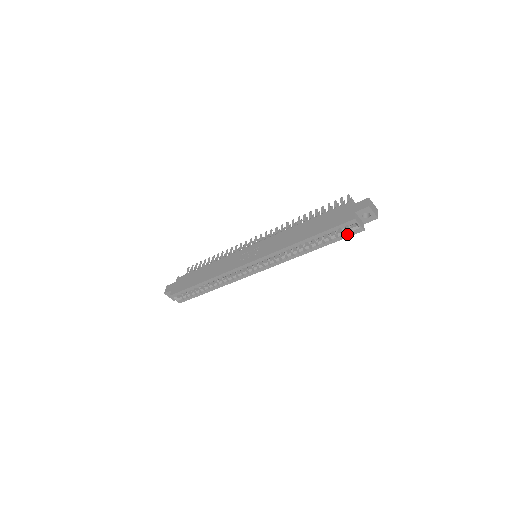
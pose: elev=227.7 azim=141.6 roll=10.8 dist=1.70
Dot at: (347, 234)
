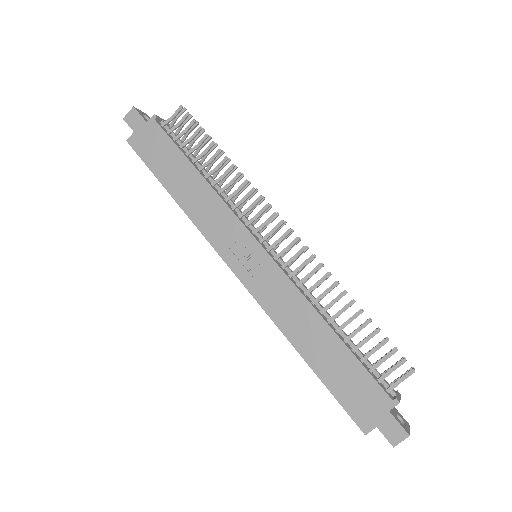
Dot at: occluded
